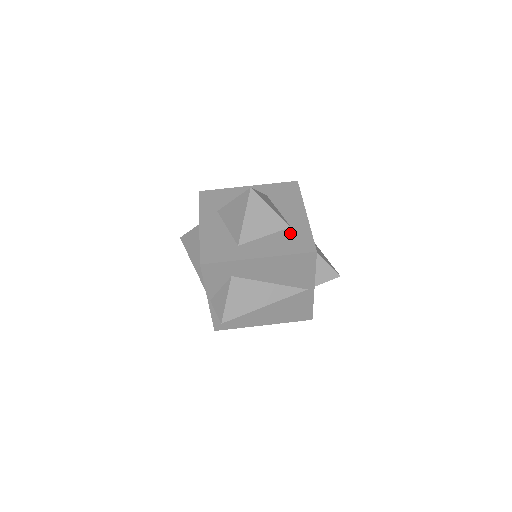
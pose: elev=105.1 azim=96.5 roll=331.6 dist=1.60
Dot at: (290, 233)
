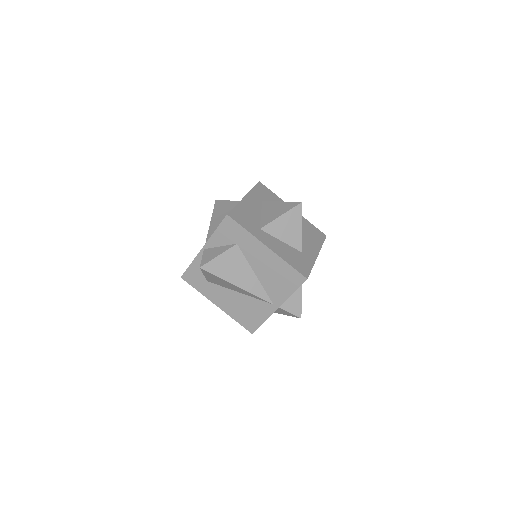
Dot at: (299, 254)
